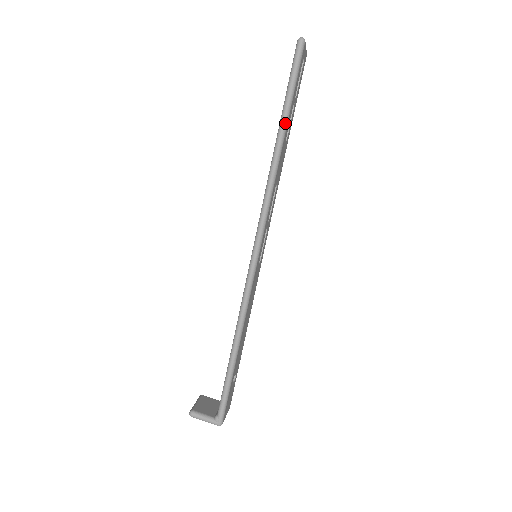
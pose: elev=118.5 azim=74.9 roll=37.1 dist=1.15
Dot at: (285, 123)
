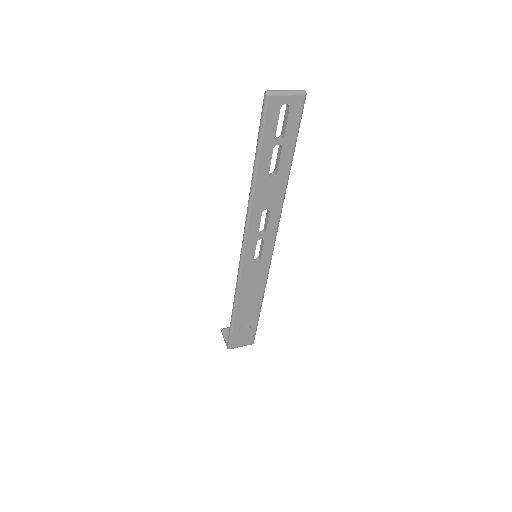
Dot at: (255, 165)
